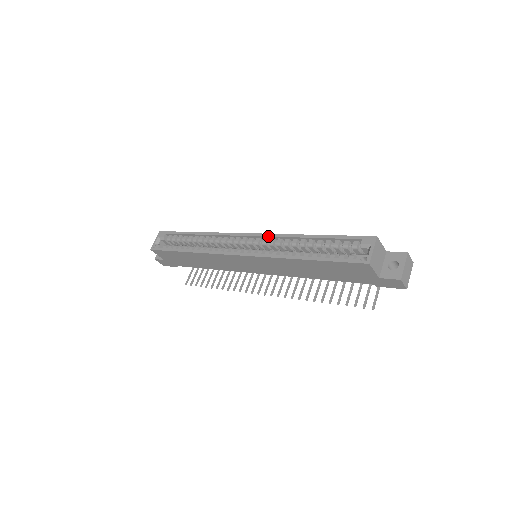
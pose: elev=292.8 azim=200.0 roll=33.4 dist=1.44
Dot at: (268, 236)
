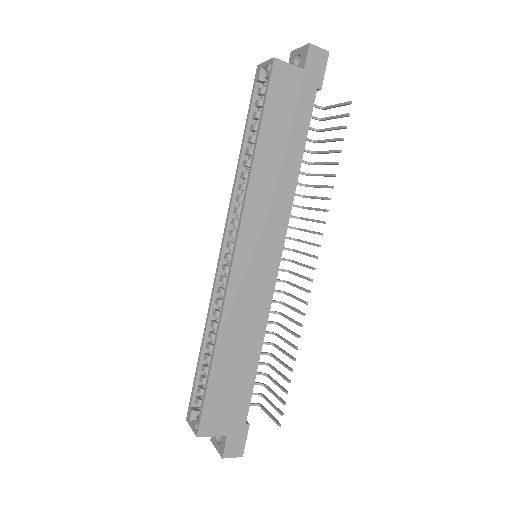
Dot at: (228, 214)
